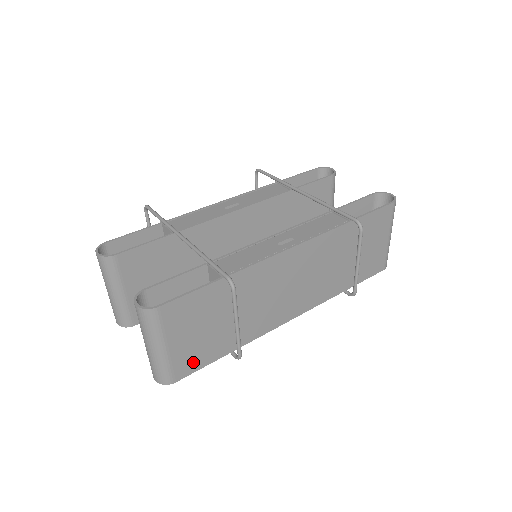
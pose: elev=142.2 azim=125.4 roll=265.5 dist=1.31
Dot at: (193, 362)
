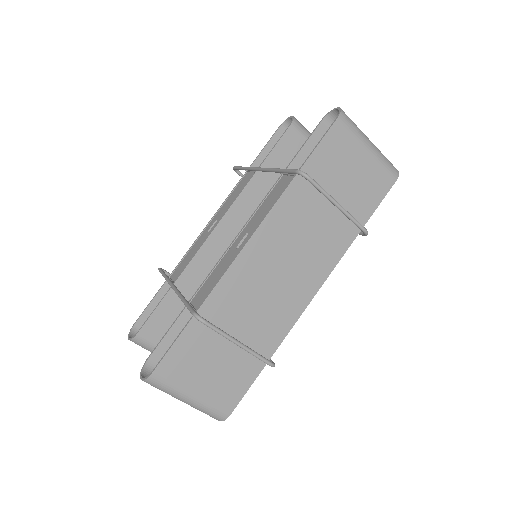
Dot at: (233, 391)
